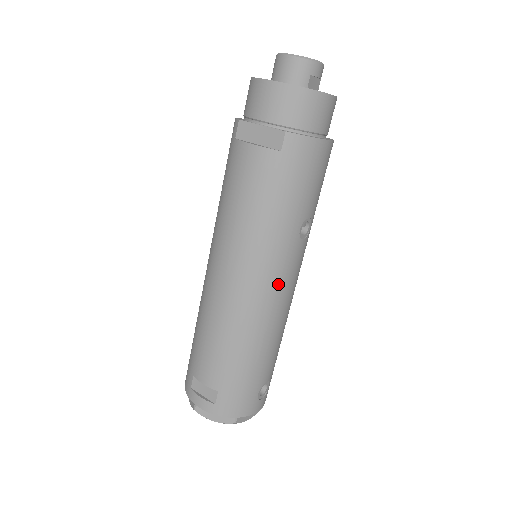
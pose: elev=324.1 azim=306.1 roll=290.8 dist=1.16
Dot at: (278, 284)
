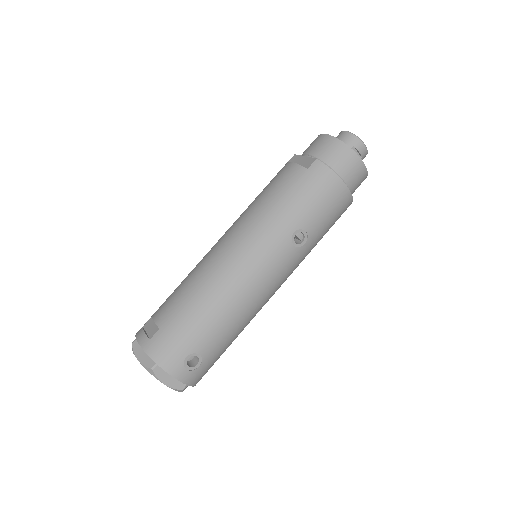
Dot at: (256, 263)
